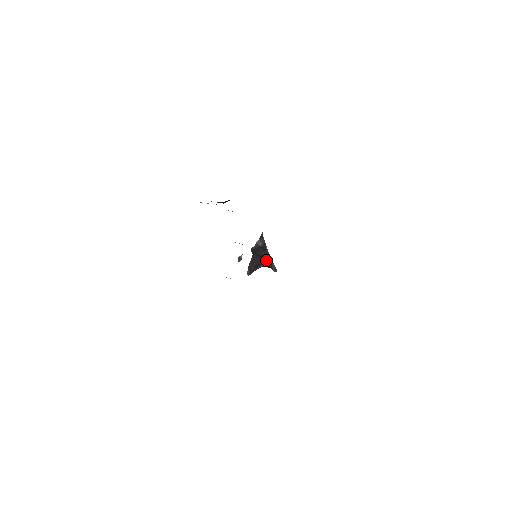
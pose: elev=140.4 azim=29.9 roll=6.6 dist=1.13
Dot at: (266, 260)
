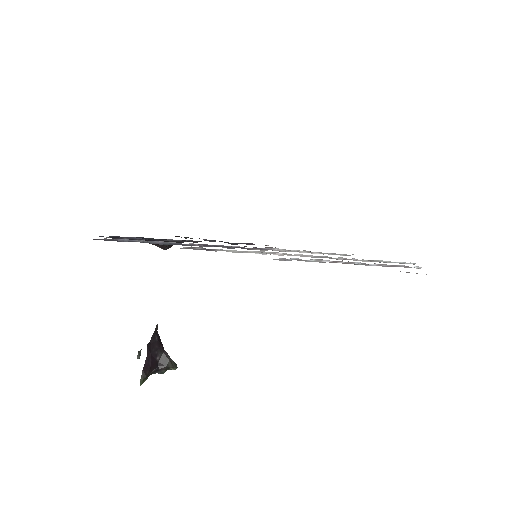
Dot at: (161, 360)
